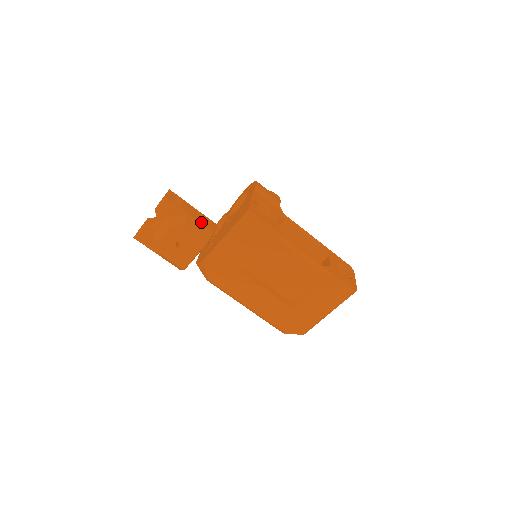
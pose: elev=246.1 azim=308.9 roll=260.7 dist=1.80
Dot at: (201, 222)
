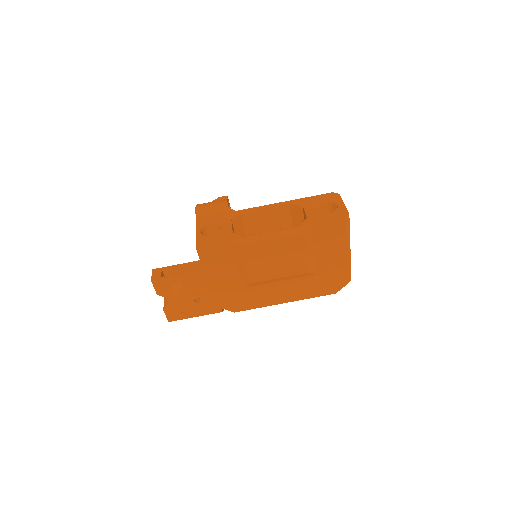
Dot at: (194, 271)
